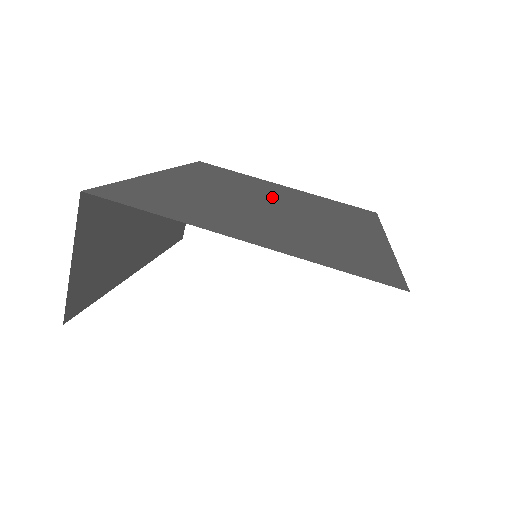
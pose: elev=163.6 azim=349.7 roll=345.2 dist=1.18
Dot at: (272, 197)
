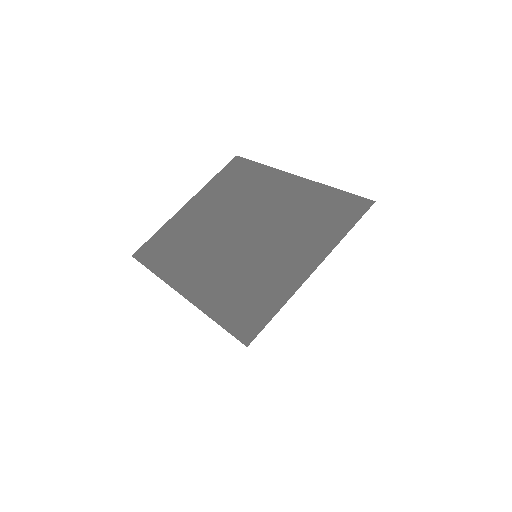
Dot at: (221, 224)
